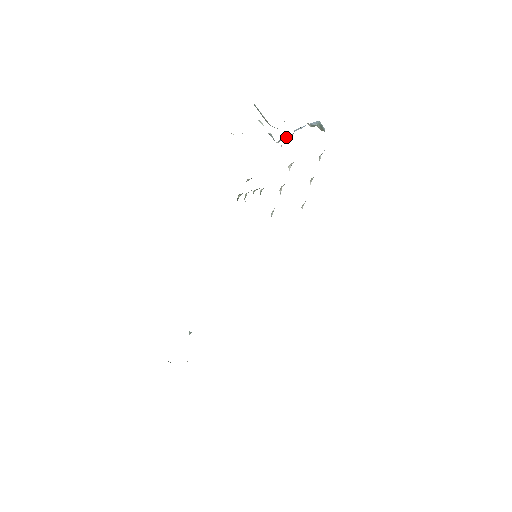
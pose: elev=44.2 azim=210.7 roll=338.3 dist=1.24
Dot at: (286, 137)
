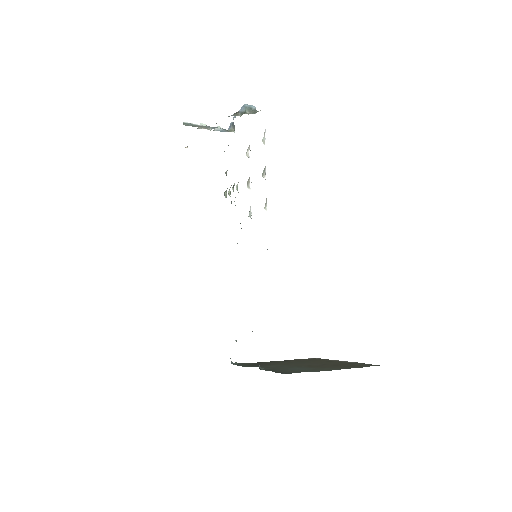
Dot at: (231, 125)
